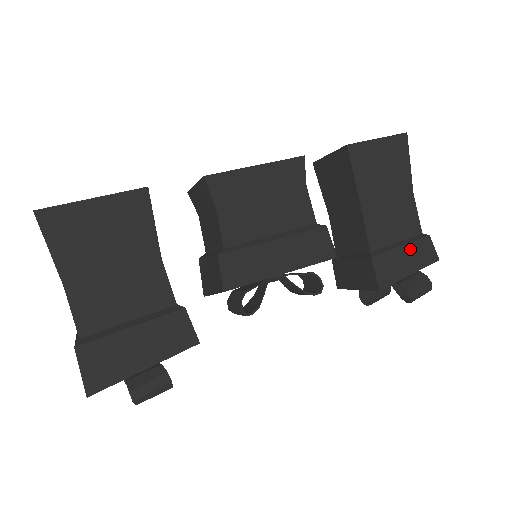
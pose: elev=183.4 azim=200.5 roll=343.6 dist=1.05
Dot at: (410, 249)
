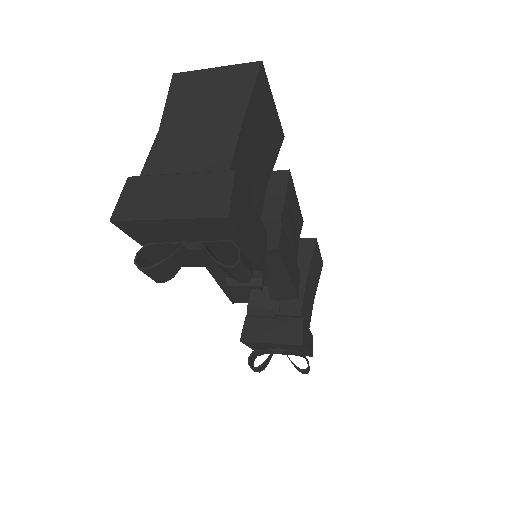
Dot at: (309, 334)
